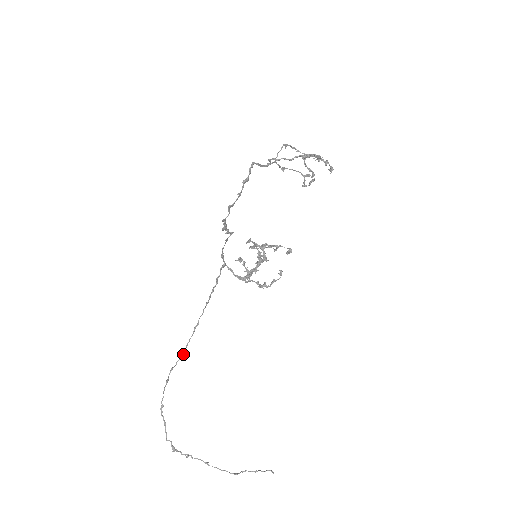
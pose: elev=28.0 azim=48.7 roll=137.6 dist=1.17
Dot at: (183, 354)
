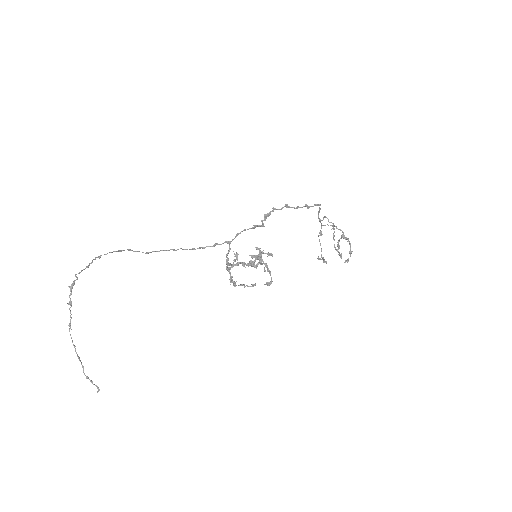
Dot at: (147, 252)
